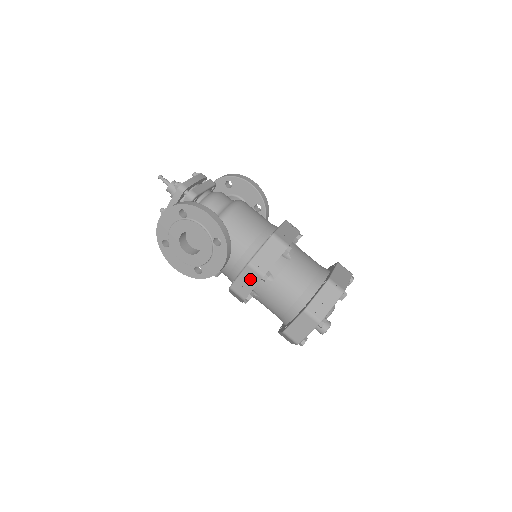
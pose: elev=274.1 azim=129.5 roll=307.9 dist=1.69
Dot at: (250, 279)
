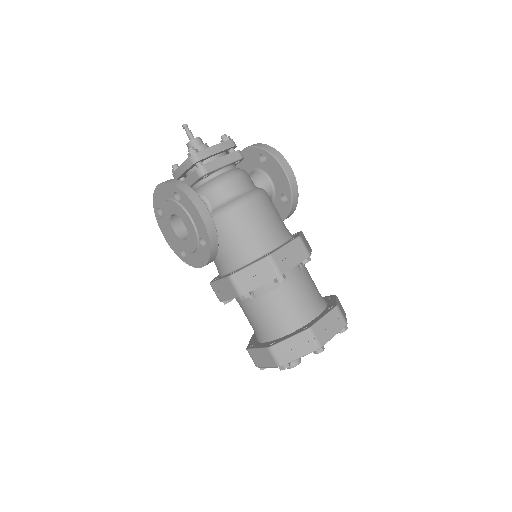
Dot at: (228, 290)
